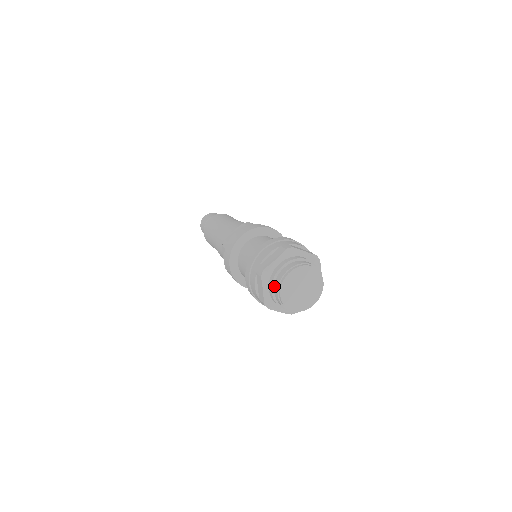
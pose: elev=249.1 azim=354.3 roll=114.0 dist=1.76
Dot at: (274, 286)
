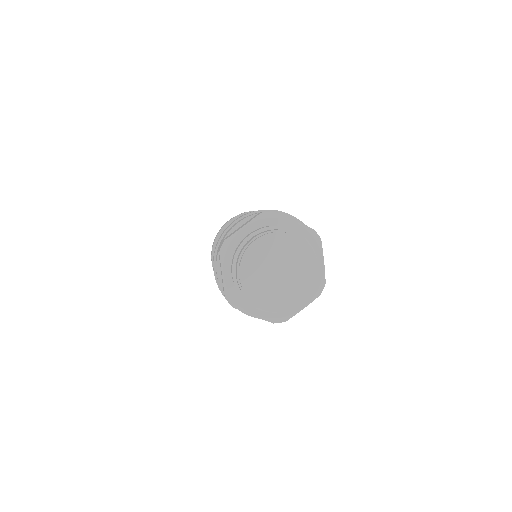
Dot at: (260, 232)
